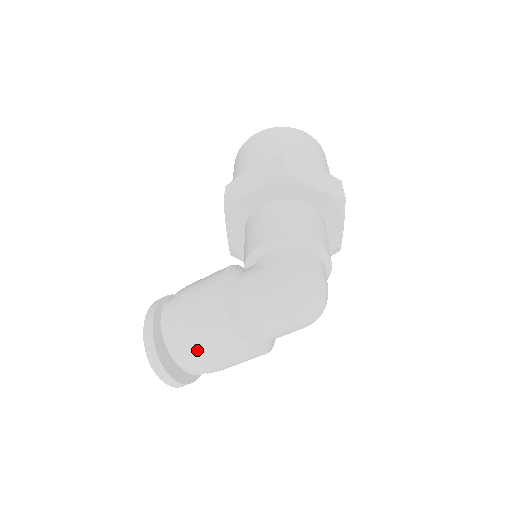
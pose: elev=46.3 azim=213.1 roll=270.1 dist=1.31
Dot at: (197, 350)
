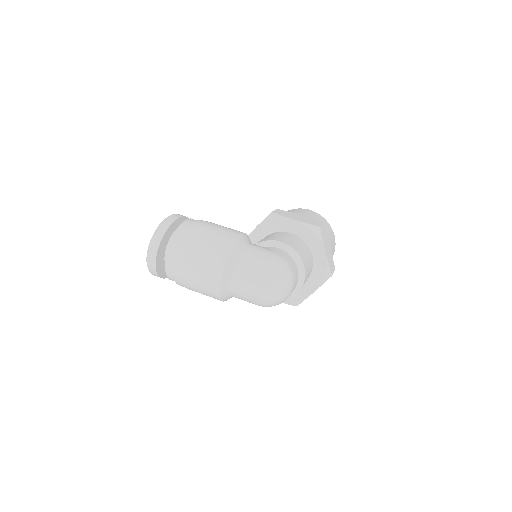
Dot at: (192, 251)
